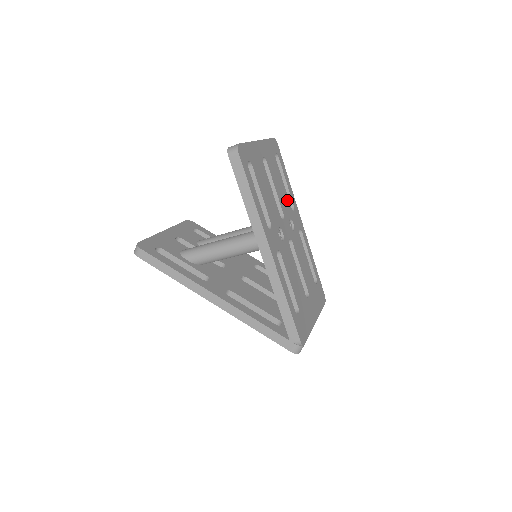
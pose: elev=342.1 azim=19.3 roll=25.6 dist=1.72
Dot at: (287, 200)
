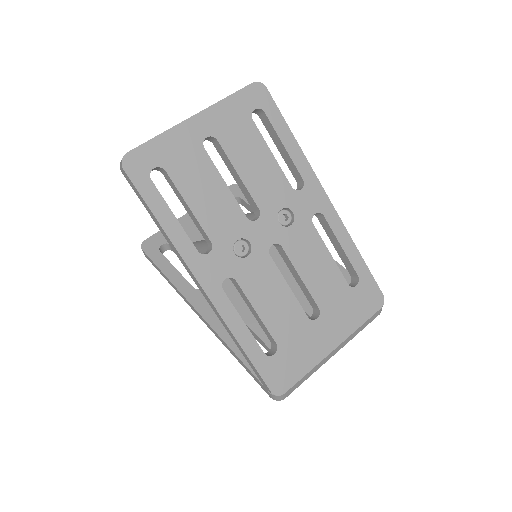
Dot at: (280, 179)
